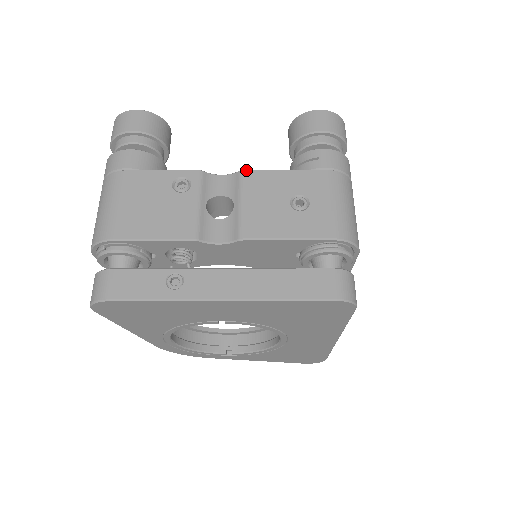
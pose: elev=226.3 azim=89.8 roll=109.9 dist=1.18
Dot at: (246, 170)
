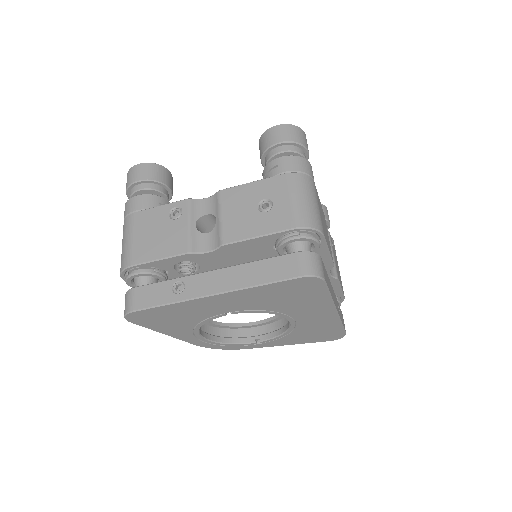
Dot at: (222, 190)
